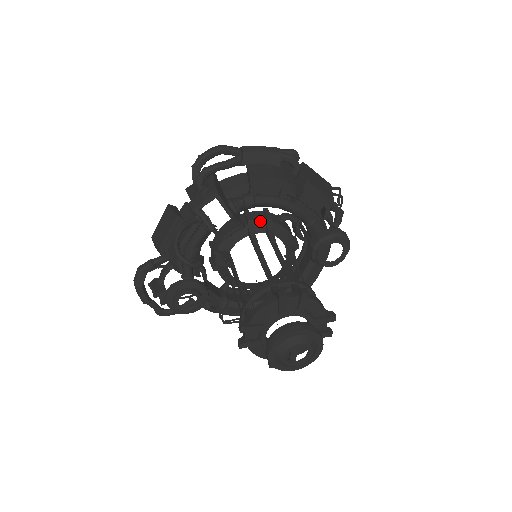
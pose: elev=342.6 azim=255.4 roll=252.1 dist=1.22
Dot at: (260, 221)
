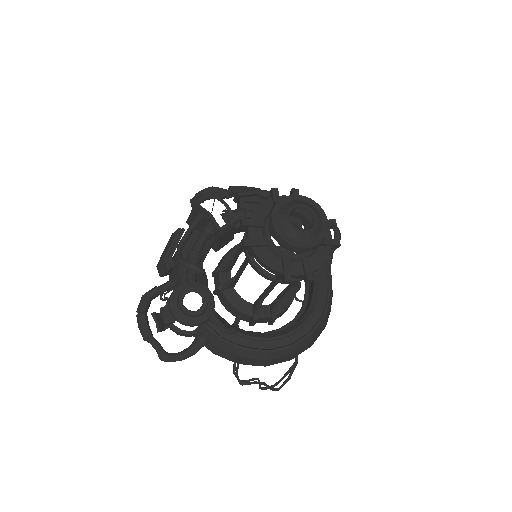
Dot at: occluded
